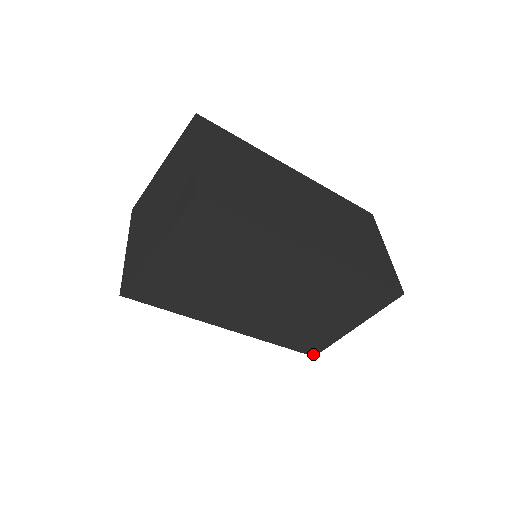
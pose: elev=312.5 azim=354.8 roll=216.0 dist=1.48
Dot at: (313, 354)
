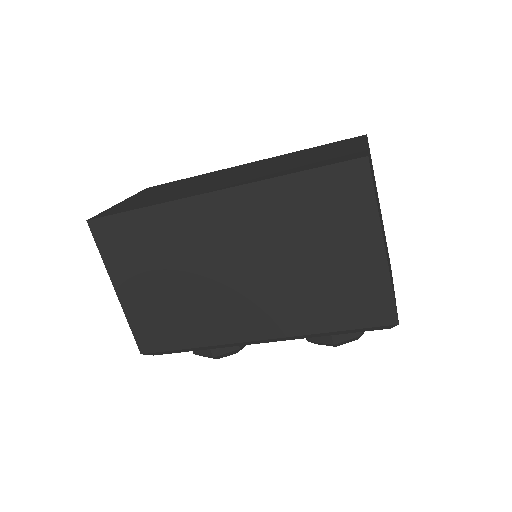
Dot at: (392, 321)
